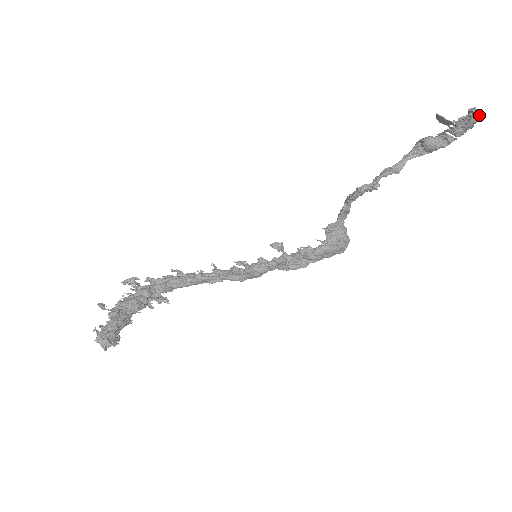
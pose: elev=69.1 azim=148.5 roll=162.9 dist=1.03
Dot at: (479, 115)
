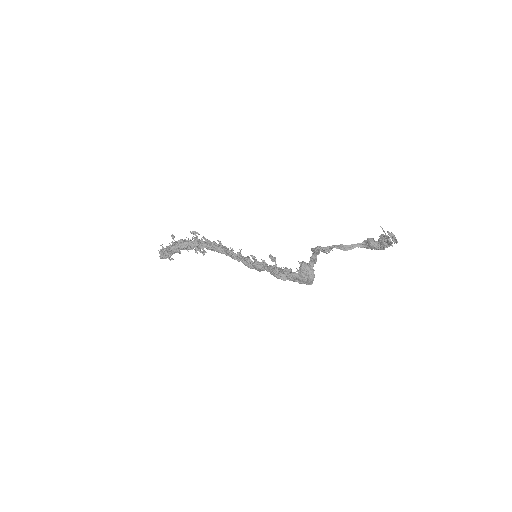
Dot at: (395, 239)
